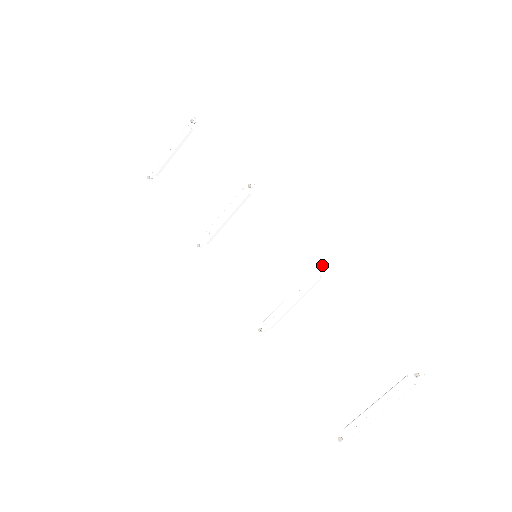
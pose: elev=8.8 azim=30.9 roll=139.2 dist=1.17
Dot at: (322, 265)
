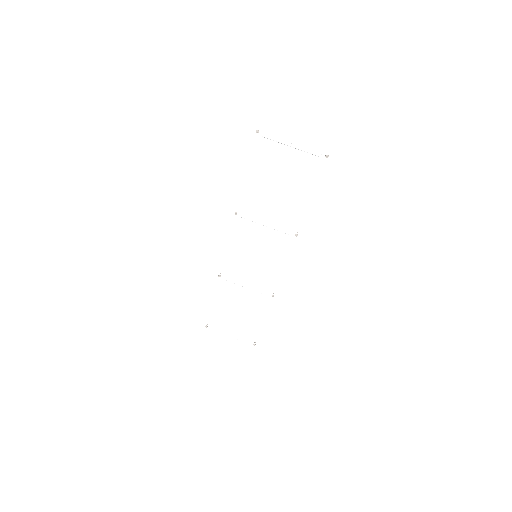
Dot at: (275, 295)
